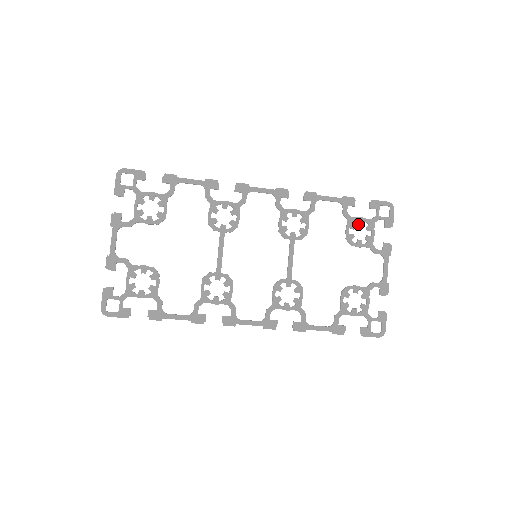
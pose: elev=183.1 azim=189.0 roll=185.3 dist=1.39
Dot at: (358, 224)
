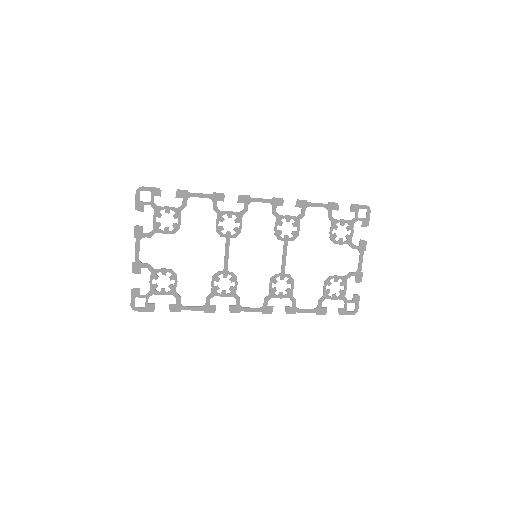
Dot at: occluded
